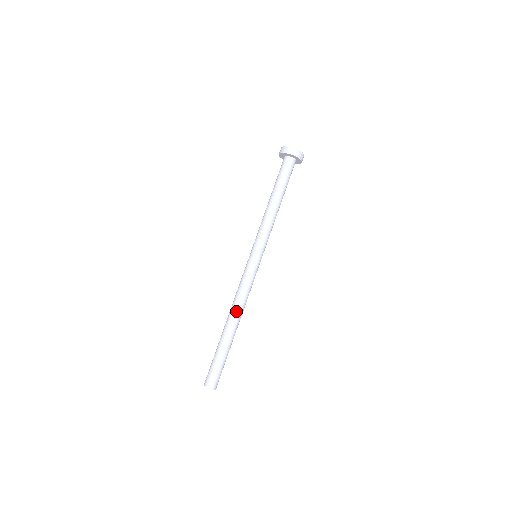
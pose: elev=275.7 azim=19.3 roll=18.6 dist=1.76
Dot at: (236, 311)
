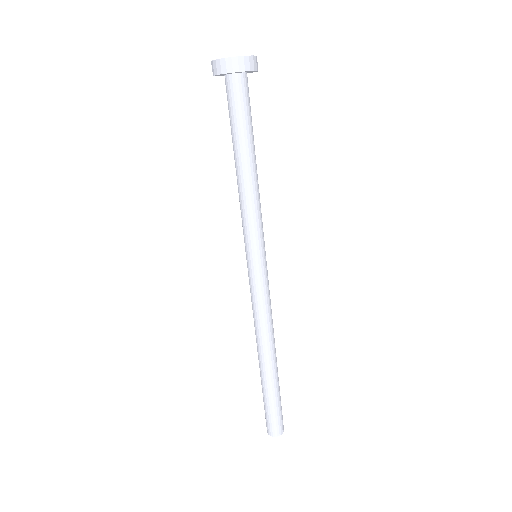
Dot at: (271, 340)
